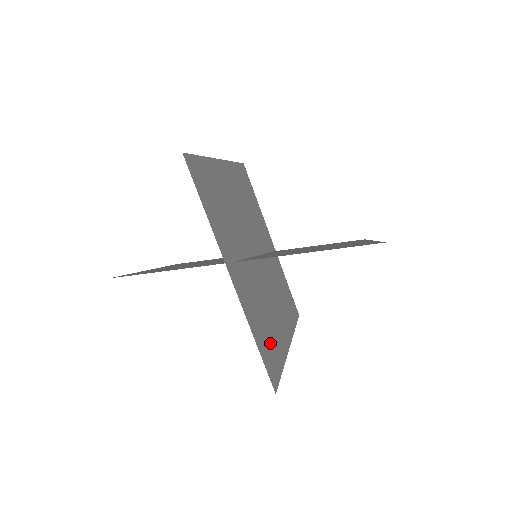
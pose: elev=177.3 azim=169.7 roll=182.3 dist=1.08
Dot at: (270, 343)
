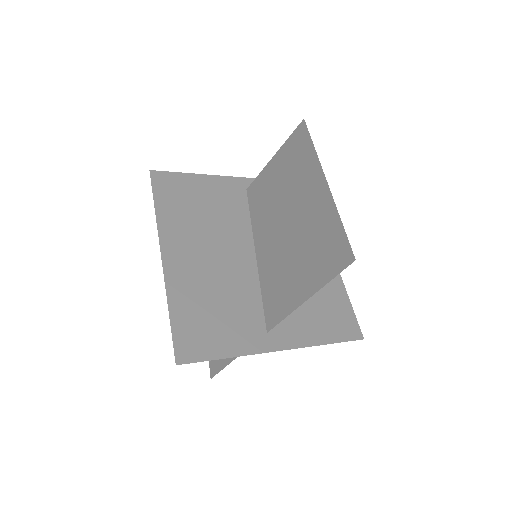
Dot at: (329, 307)
